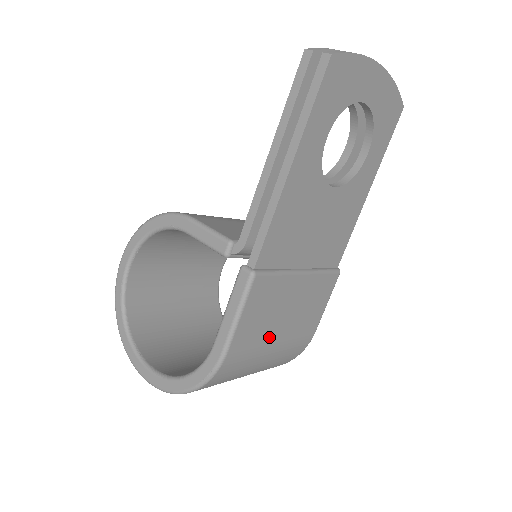
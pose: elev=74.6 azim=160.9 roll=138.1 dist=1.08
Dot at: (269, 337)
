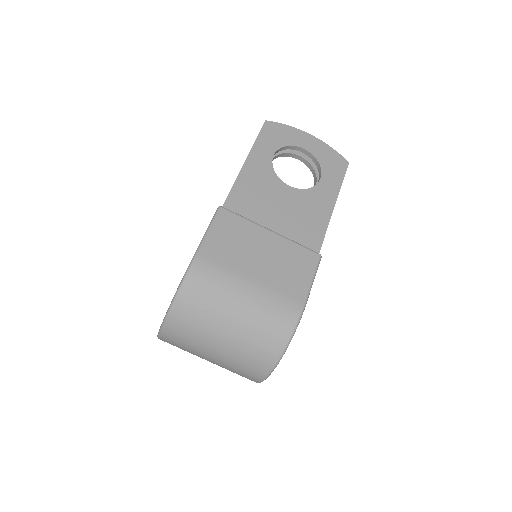
Dot at: (242, 268)
